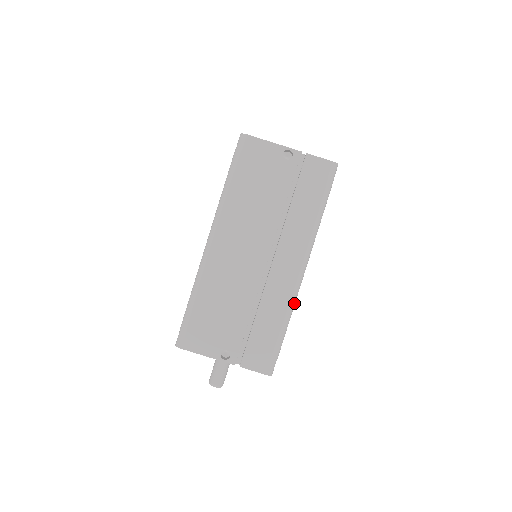
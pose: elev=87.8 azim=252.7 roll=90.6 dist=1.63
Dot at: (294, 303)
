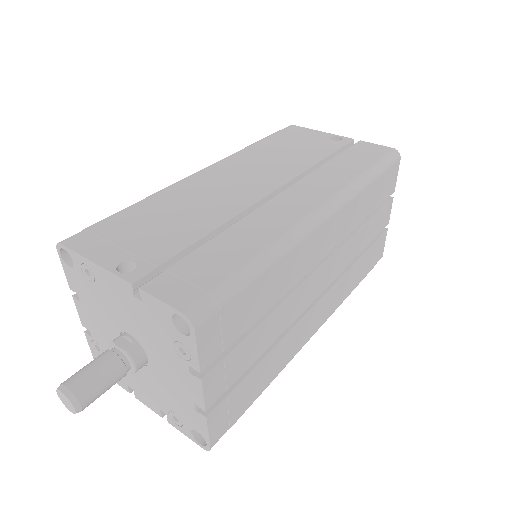
Dot at: (292, 242)
